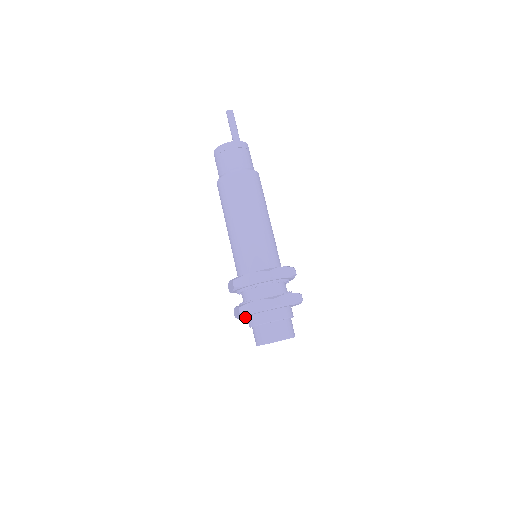
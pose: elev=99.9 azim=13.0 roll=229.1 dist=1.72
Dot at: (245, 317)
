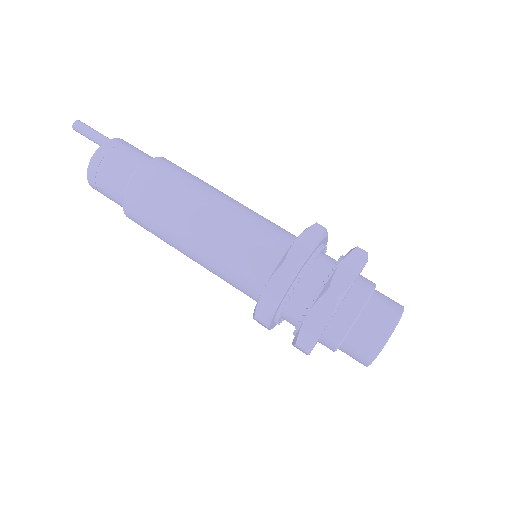
Dot at: occluded
